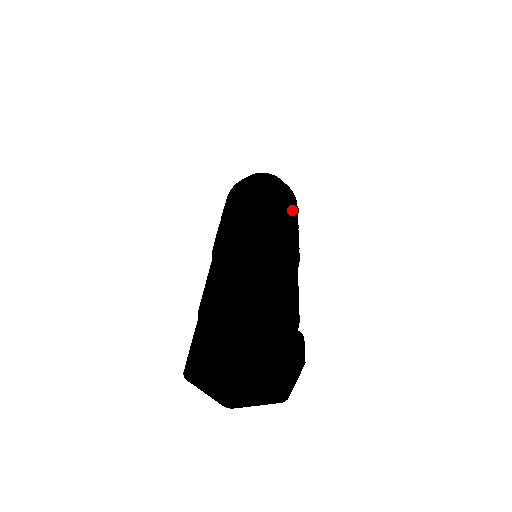
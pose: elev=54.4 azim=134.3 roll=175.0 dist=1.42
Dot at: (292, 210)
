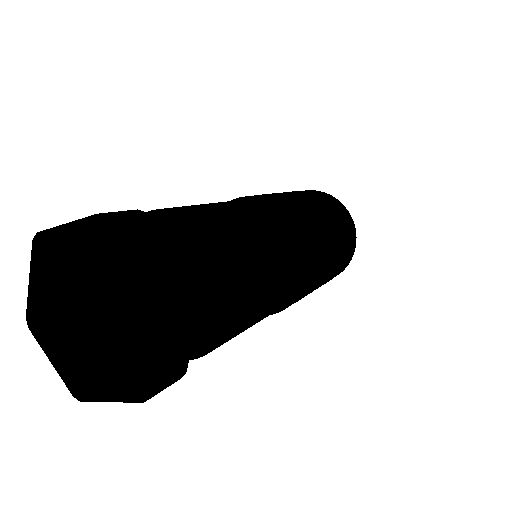
Dot at: occluded
